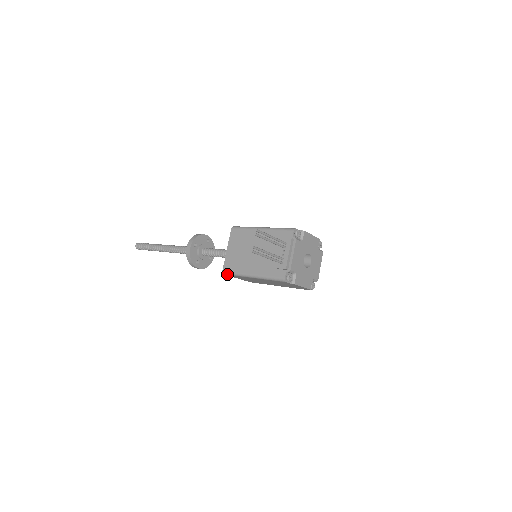
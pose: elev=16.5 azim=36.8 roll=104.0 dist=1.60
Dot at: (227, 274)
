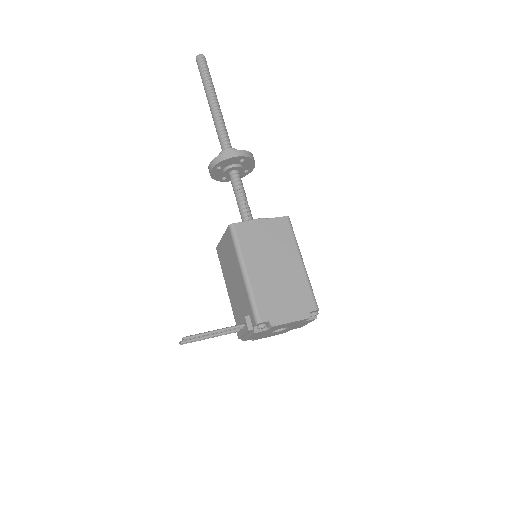
Dot at: occluded
